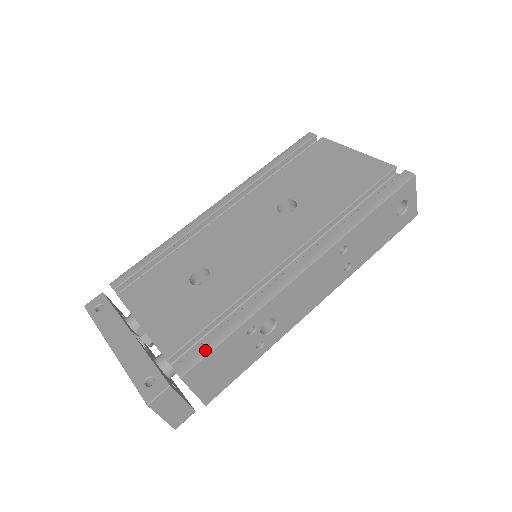
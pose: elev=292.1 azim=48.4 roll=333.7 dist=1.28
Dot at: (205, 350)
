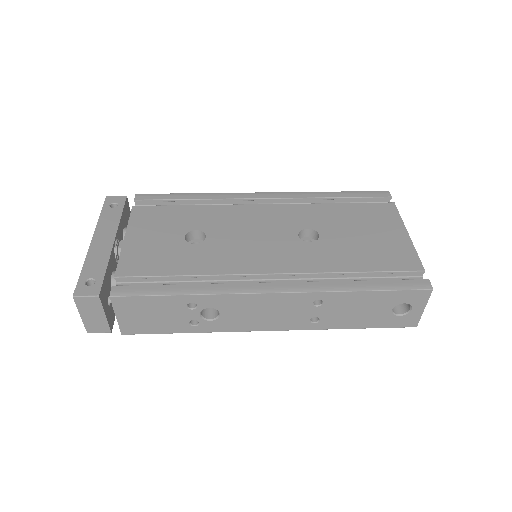
Dot at: (144, 291)
